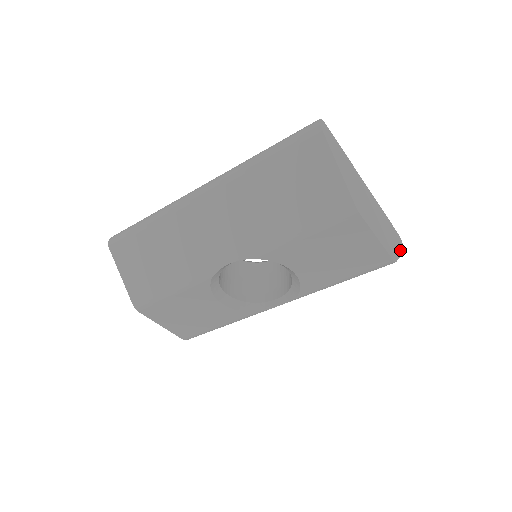
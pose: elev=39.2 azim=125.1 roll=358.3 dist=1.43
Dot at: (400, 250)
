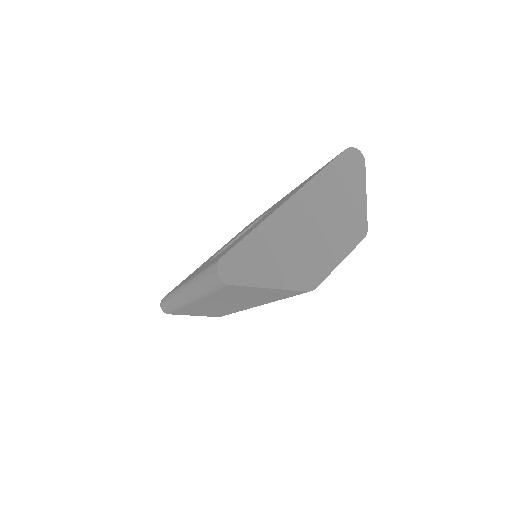
Dot at: (361, 180)
